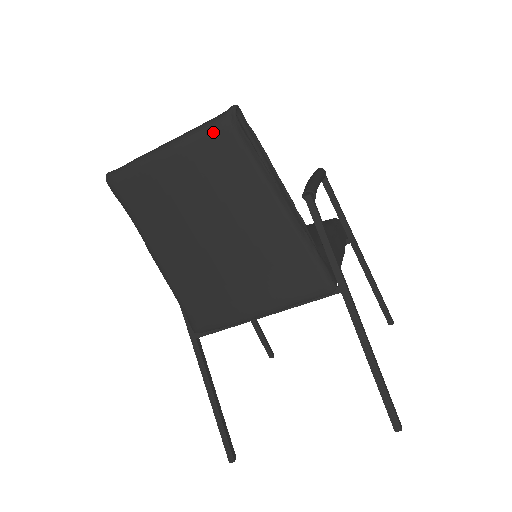
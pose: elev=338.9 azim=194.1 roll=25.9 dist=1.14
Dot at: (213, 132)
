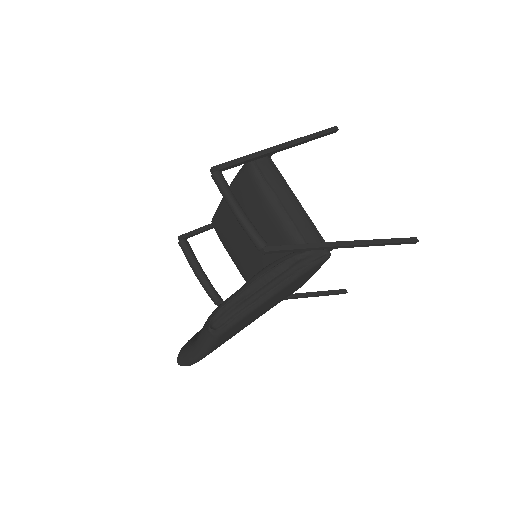
Dot at: (217, 341)
